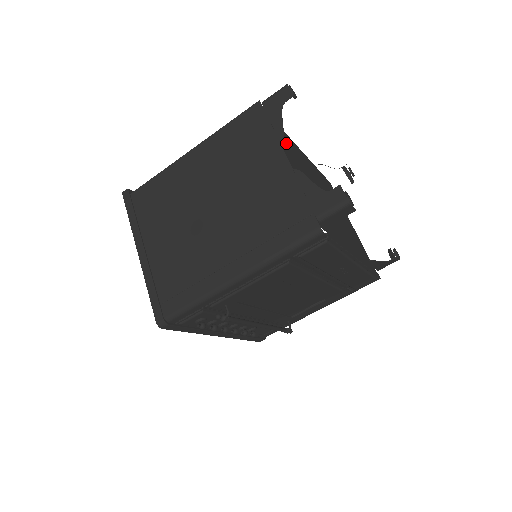
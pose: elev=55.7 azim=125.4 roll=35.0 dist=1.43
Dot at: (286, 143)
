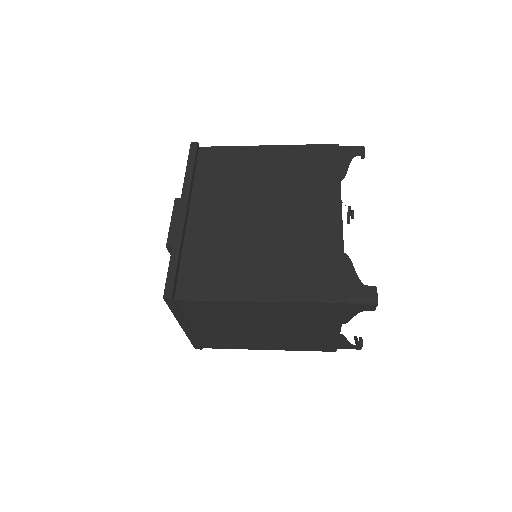
Dot at: occluded
